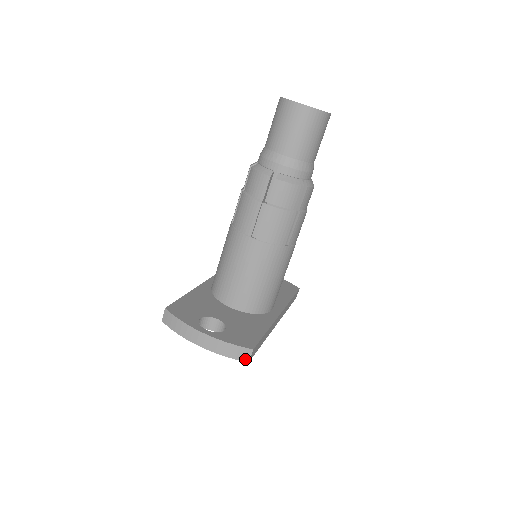
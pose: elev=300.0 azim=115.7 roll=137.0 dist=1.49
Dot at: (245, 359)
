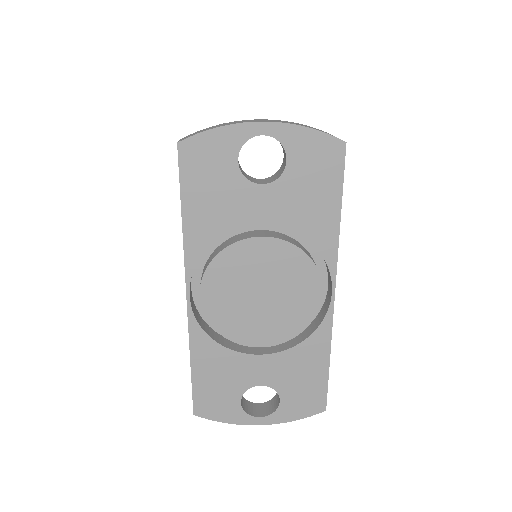
Dot at: (338, 139)
